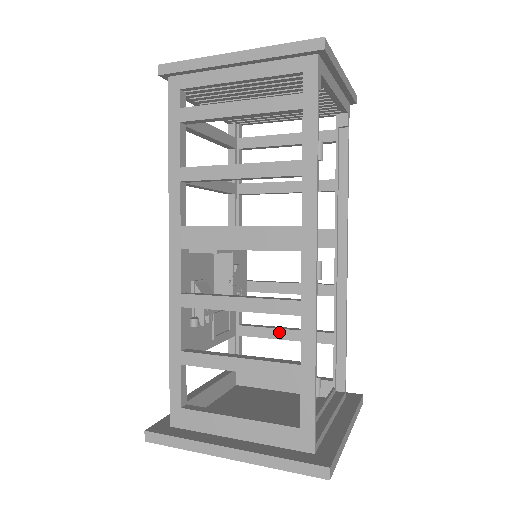
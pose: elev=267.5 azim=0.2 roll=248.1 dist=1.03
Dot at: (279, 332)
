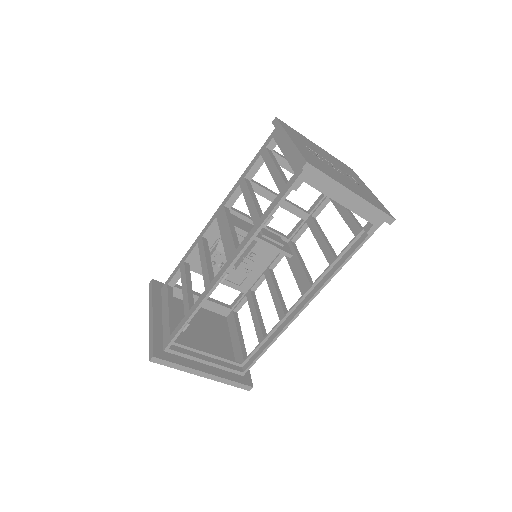
Dot at: (254, 312)
